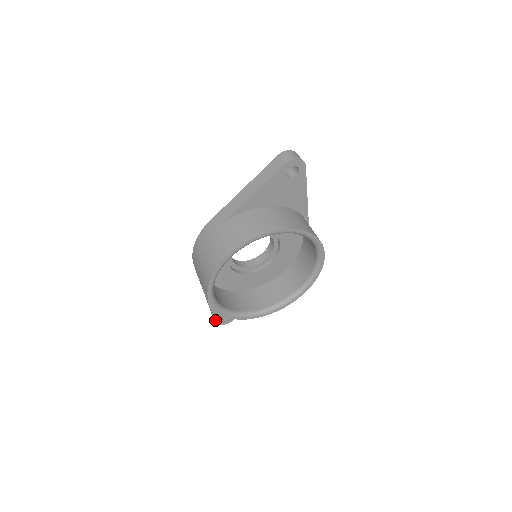
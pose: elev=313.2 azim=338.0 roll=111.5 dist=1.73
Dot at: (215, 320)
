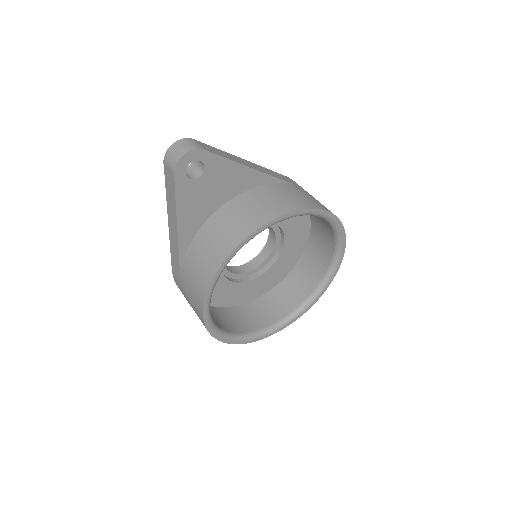
Dot at: occluded
